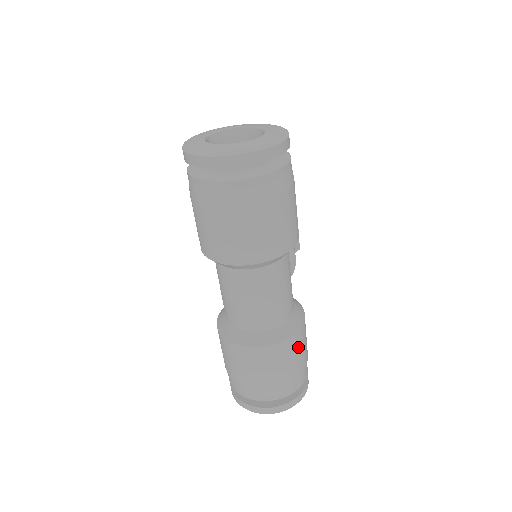
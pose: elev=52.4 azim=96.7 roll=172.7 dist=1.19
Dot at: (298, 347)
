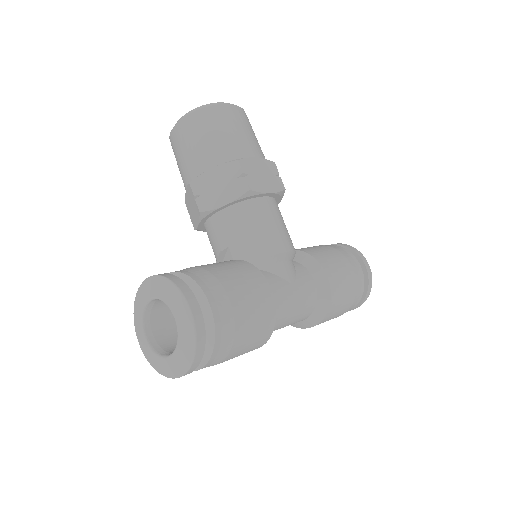
Dot at: (340, 300)
